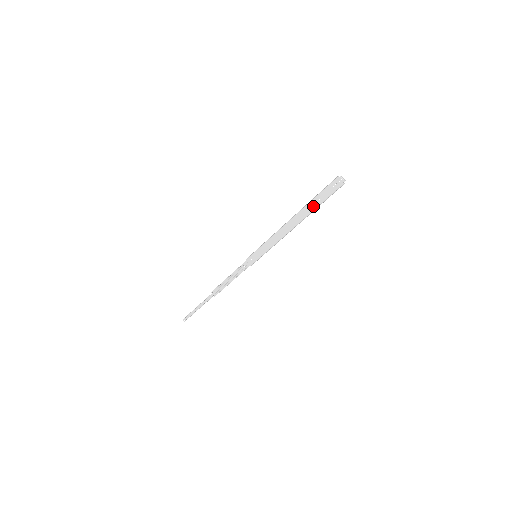
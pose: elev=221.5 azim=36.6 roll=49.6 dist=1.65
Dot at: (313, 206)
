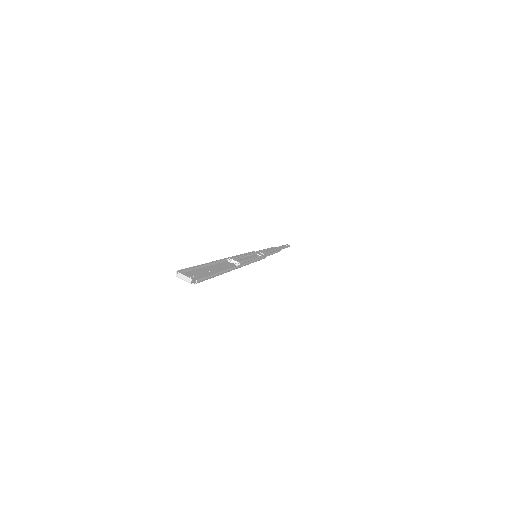
Dot at: (216, 271)
